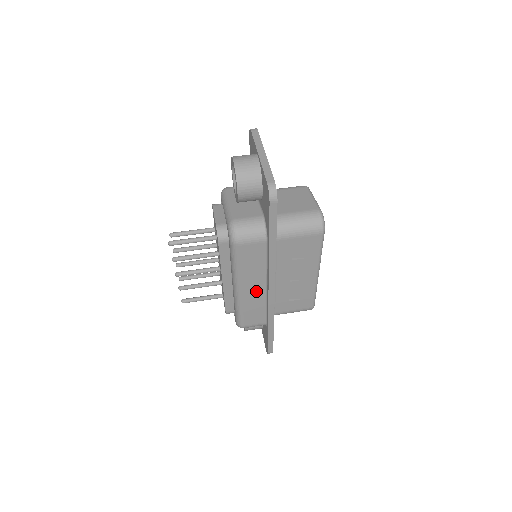
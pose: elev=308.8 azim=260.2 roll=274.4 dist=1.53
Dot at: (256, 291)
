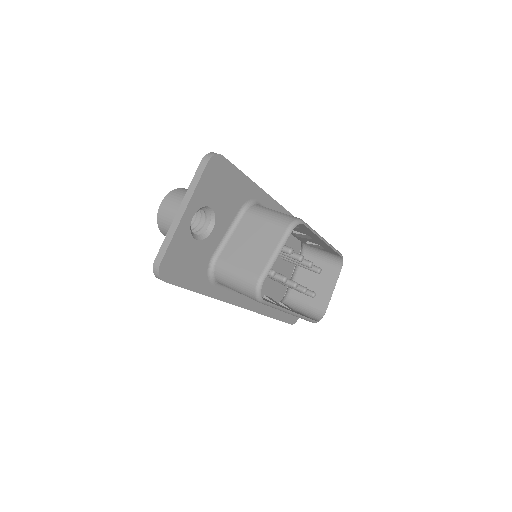
Dot at: occluded
